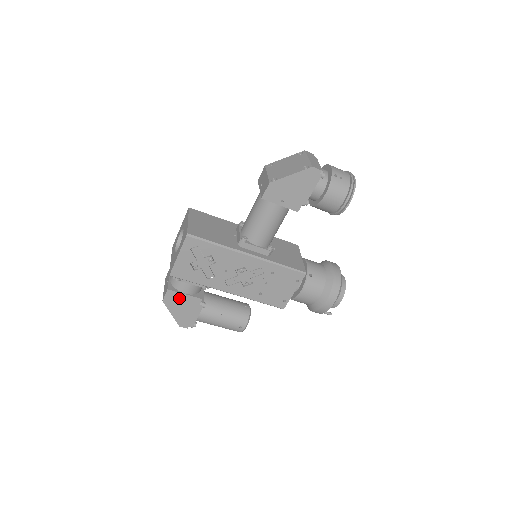
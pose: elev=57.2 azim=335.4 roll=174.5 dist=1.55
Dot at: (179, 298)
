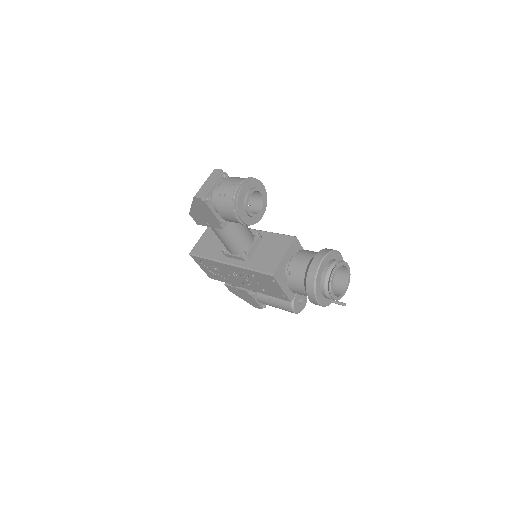
Dot at: (235, 290)
